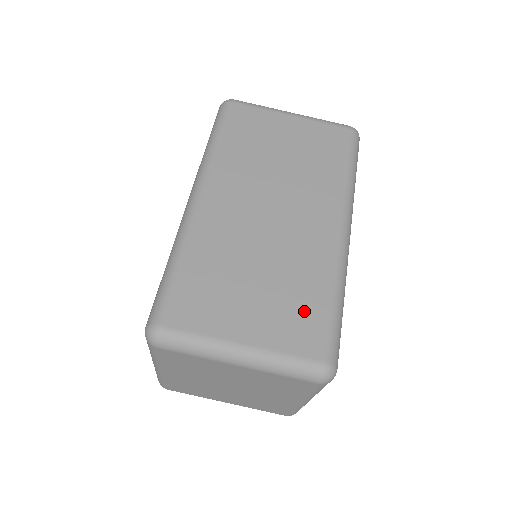
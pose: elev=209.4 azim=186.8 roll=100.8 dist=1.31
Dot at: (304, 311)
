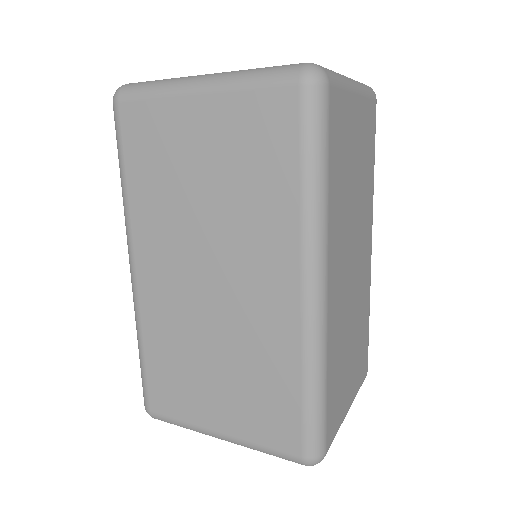
Dot at: (363, 346)
